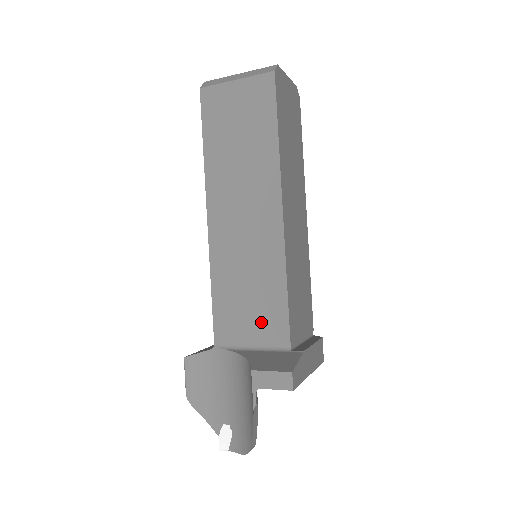
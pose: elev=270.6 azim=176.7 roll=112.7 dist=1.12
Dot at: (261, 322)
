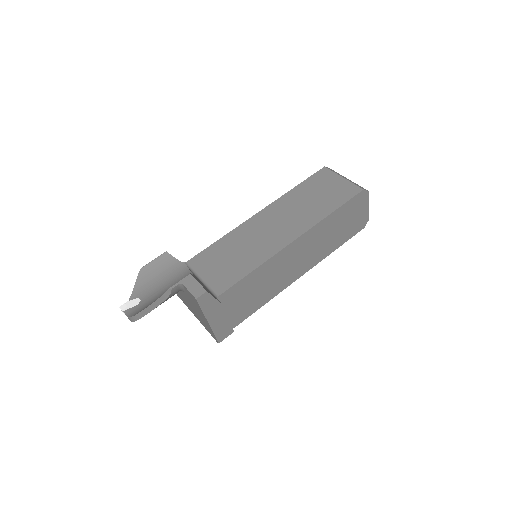
Dot at: (220, 273)
